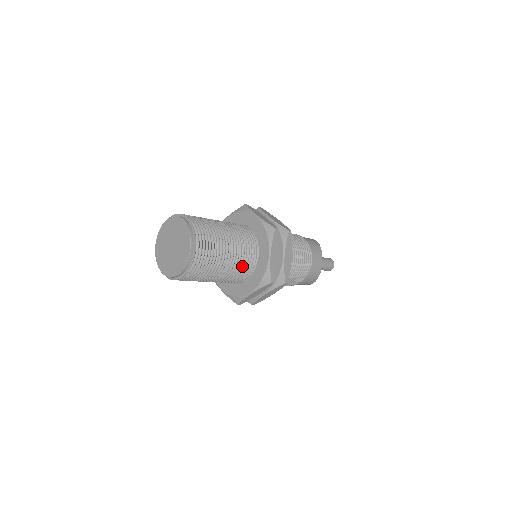
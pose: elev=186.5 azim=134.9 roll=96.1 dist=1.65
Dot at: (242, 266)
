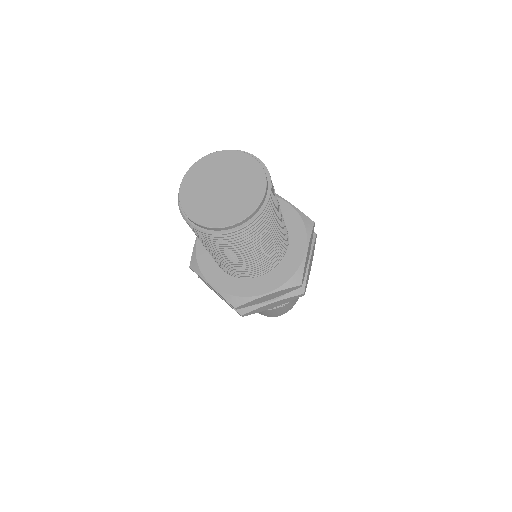
Dot at: (276, 253)
